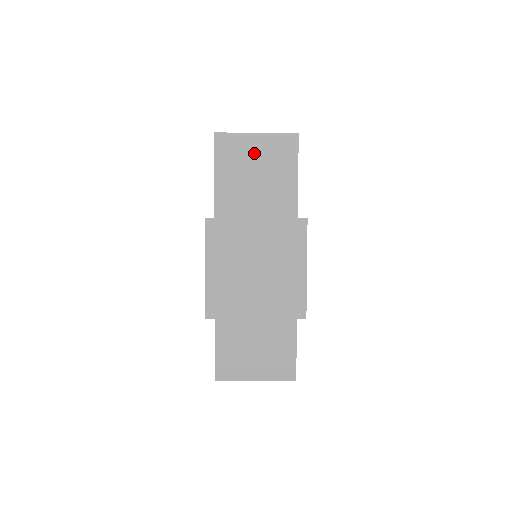
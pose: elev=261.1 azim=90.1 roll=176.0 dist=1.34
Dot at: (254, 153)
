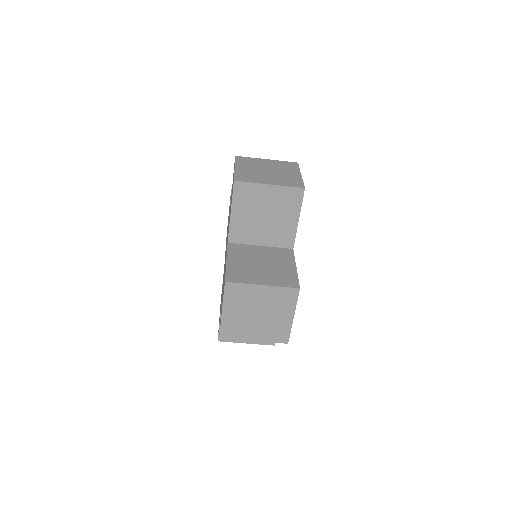
Dot at: (266, 200)
